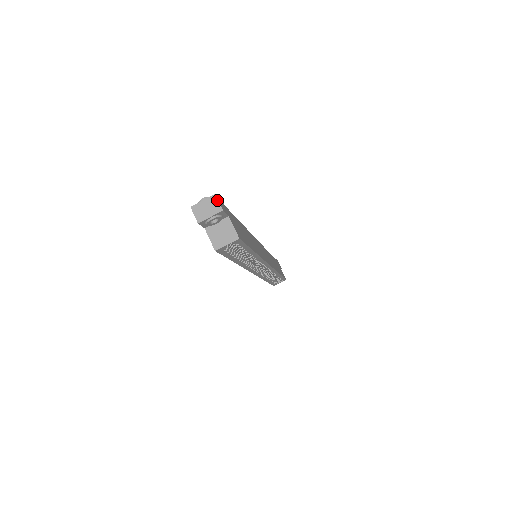
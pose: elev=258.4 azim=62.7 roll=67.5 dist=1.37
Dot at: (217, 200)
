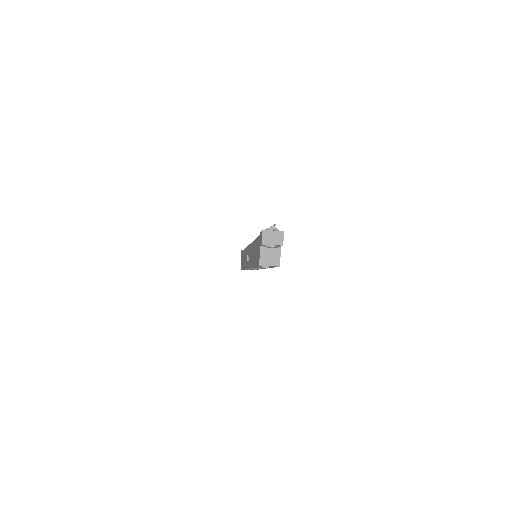
Dot at: (283, 236)
